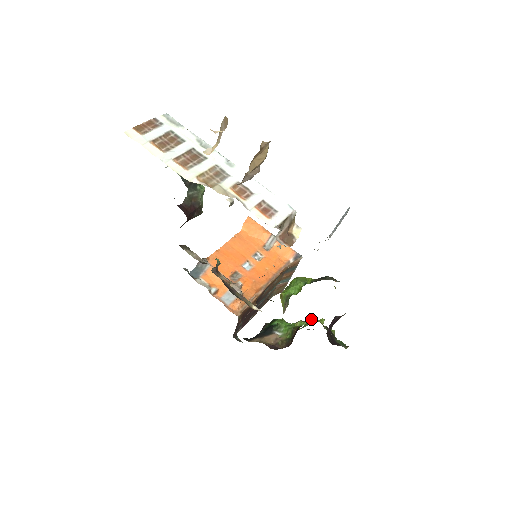
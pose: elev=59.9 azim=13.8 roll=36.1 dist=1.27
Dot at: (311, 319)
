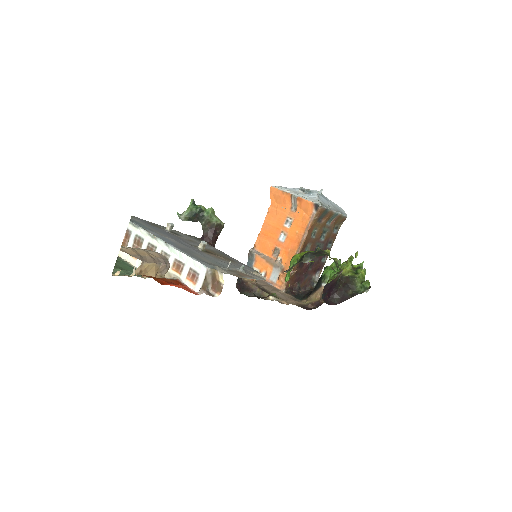
Dot at: (342, 266)
